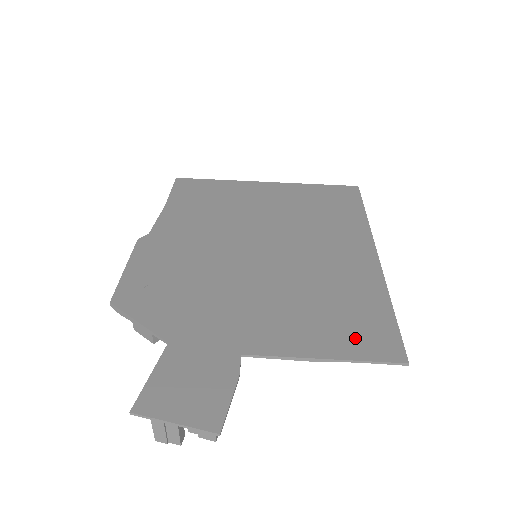
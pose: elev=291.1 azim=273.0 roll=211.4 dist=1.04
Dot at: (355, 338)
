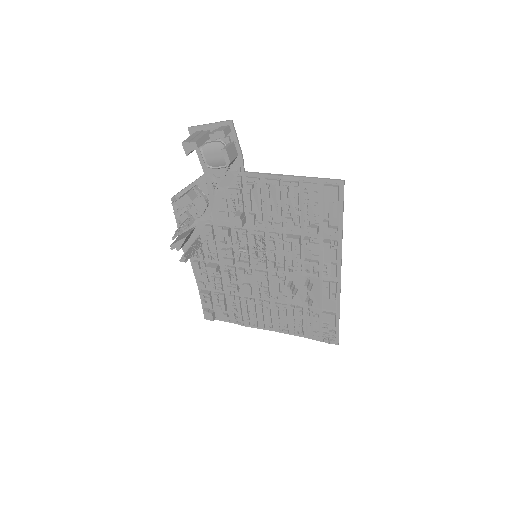
Dot at: (313, 194)
